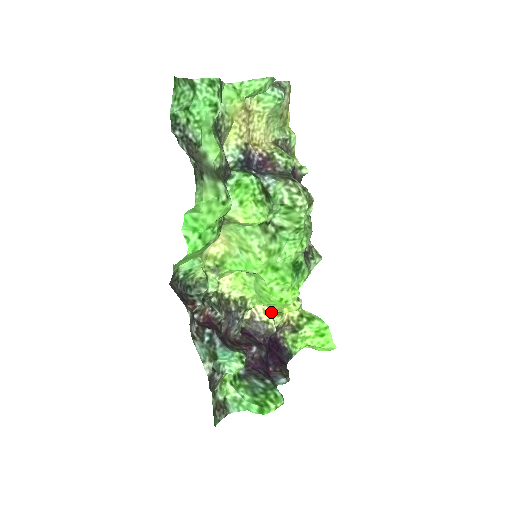
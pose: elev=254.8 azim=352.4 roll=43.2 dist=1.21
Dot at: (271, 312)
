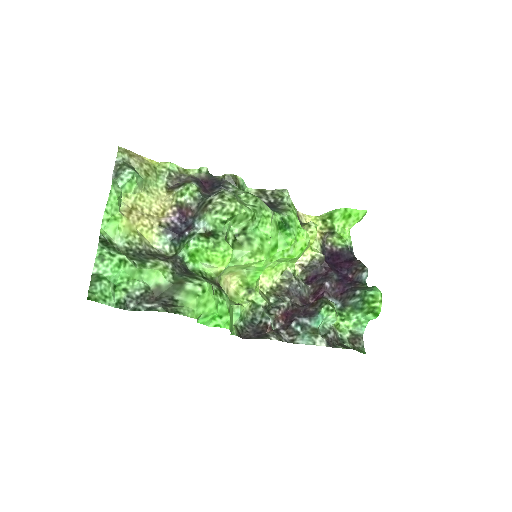
Dot at: occluded
